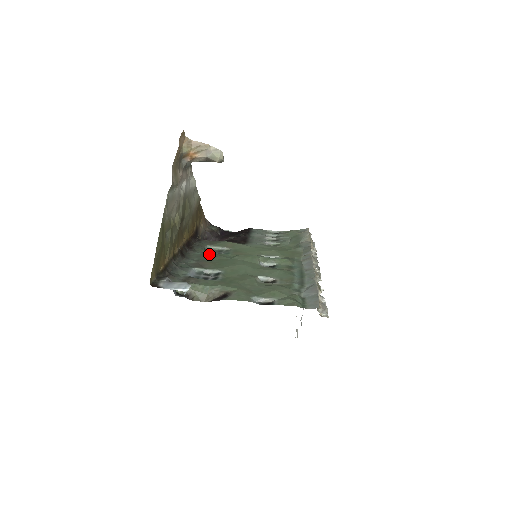
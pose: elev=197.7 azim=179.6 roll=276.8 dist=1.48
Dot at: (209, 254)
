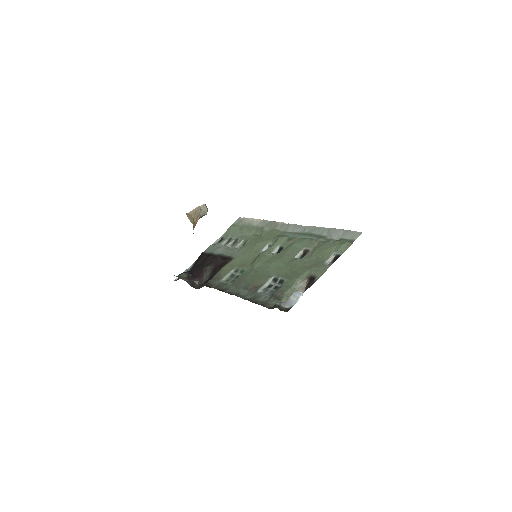
Dot at: (238, 281)
